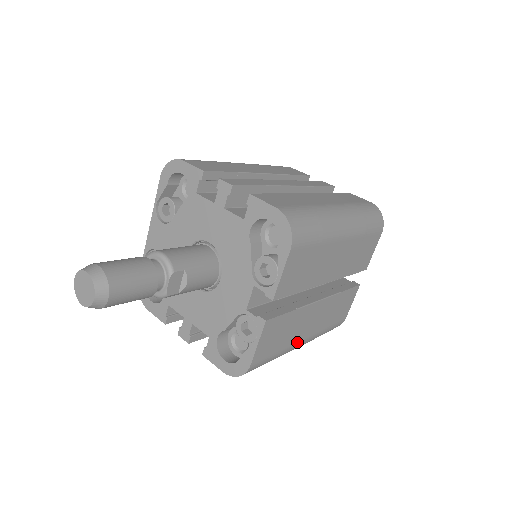
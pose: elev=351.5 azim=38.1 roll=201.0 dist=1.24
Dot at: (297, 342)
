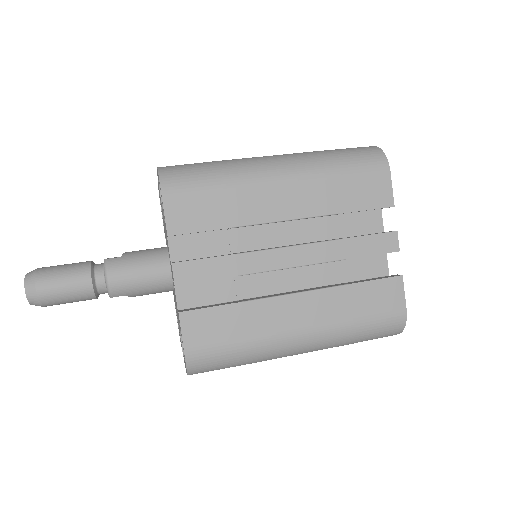
Dot at: occluded
